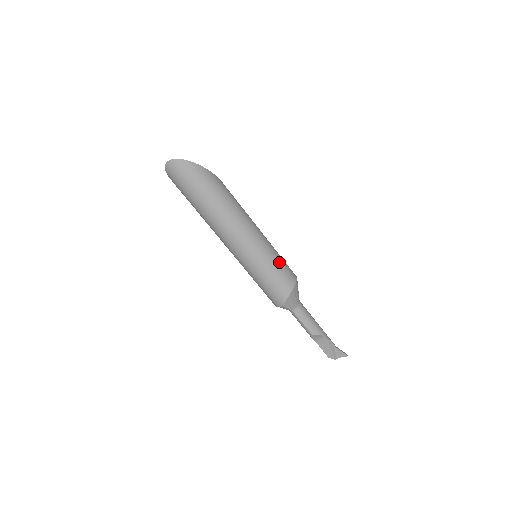
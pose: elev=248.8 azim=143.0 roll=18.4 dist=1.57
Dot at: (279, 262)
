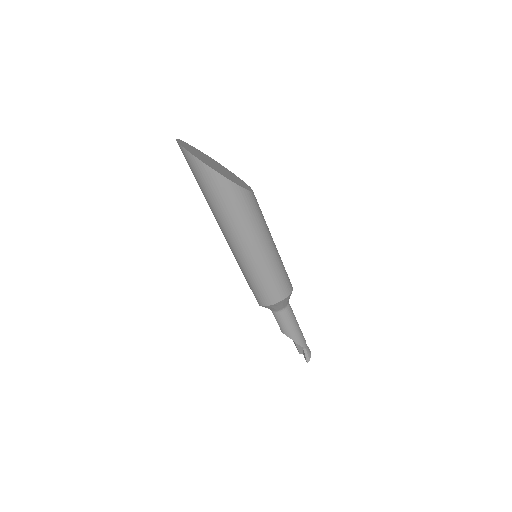
Dot at: (266, 282)
